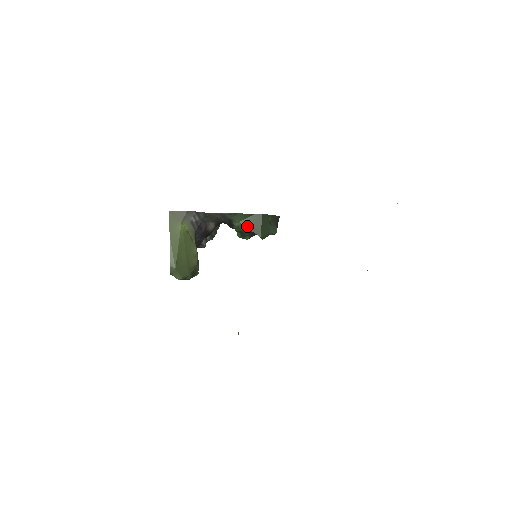
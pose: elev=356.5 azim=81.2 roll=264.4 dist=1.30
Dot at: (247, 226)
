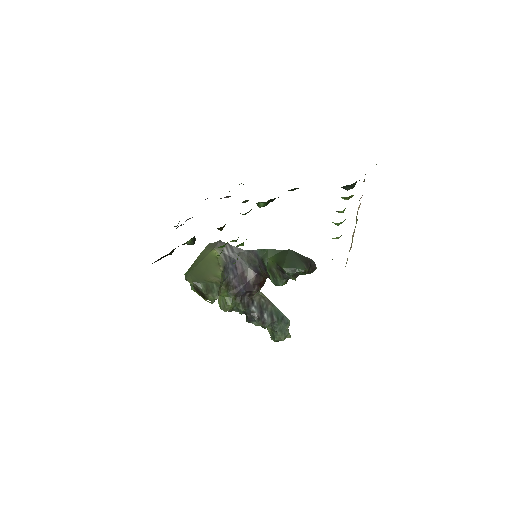
Dot at: (274, 261)
